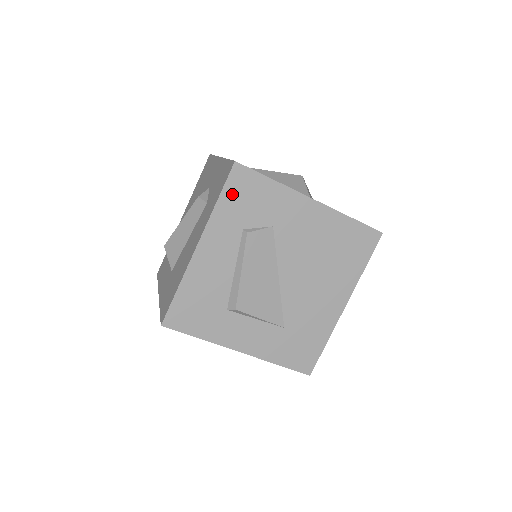
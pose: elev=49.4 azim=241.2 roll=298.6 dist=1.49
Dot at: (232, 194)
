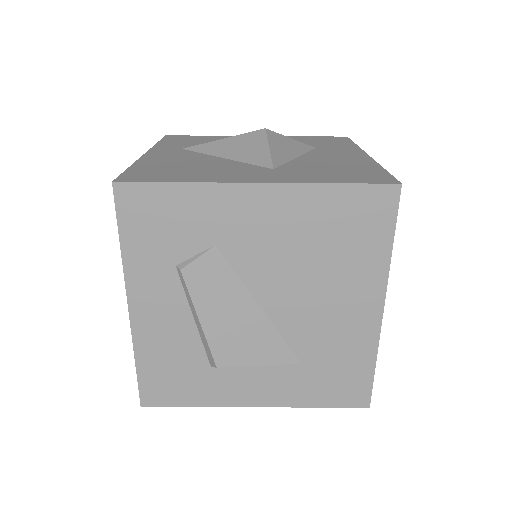
Dot at: (134, 227)
